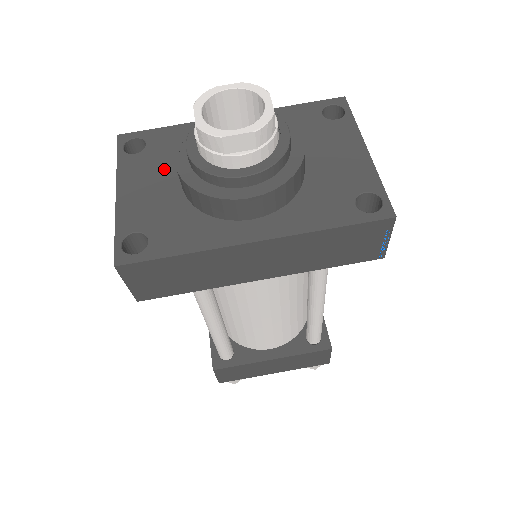
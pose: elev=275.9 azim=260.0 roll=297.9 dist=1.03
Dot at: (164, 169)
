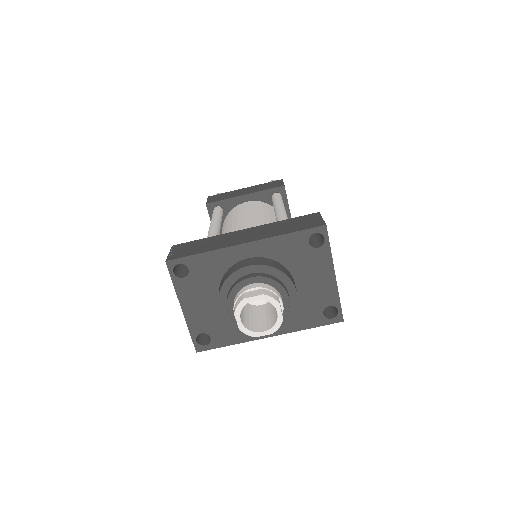
Dot at: (207, 291)
